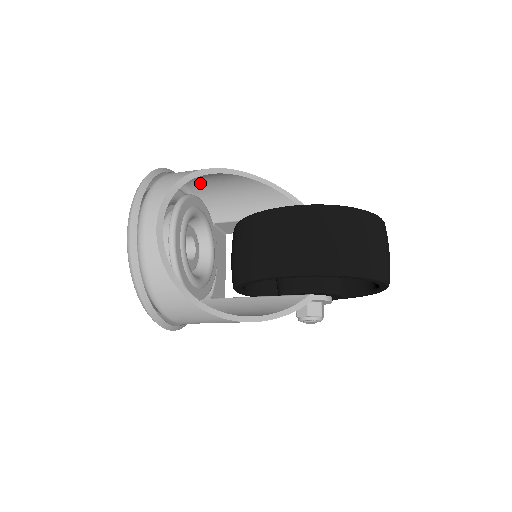
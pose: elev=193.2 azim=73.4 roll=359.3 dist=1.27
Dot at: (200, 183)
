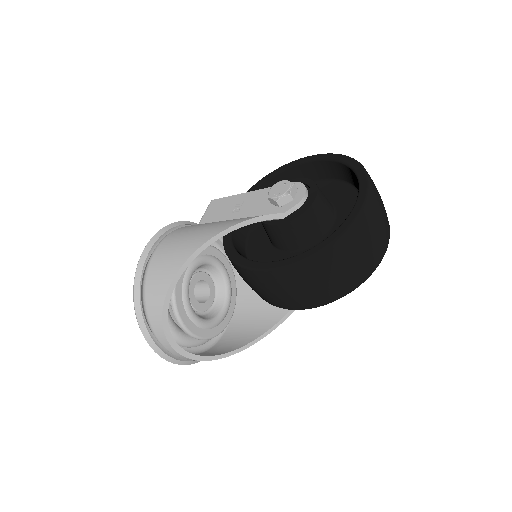
Dot at: occluded
